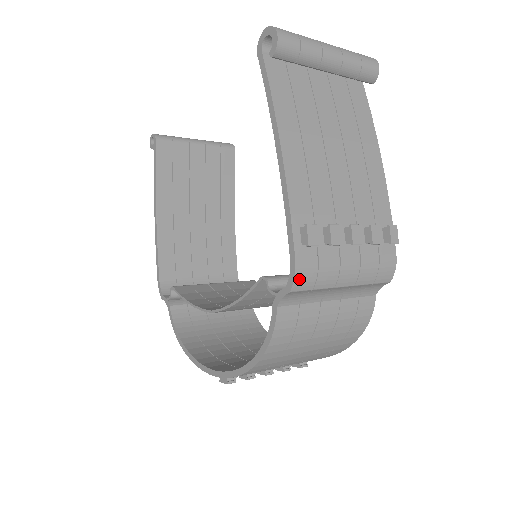
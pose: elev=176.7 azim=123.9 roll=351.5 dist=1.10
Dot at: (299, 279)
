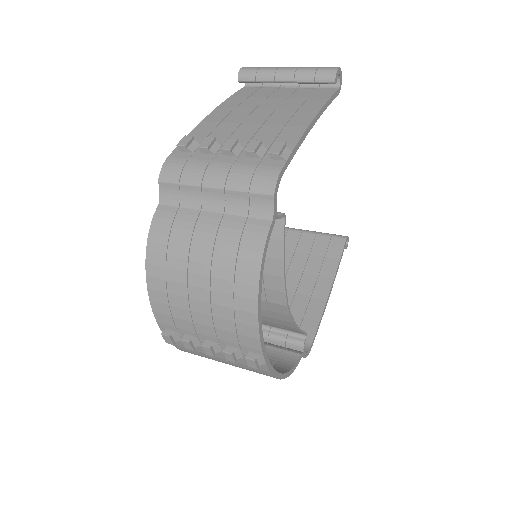
Dot at: (166, 171)
